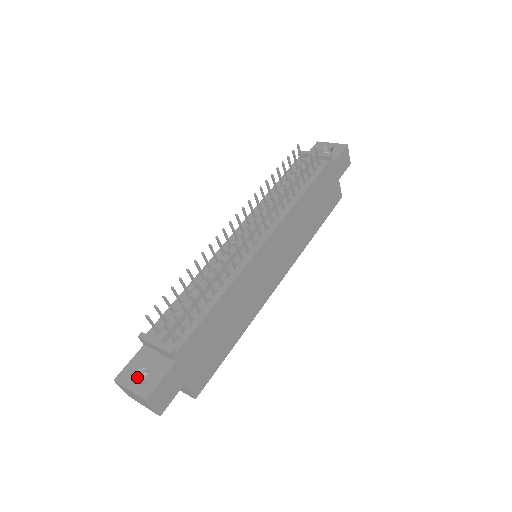
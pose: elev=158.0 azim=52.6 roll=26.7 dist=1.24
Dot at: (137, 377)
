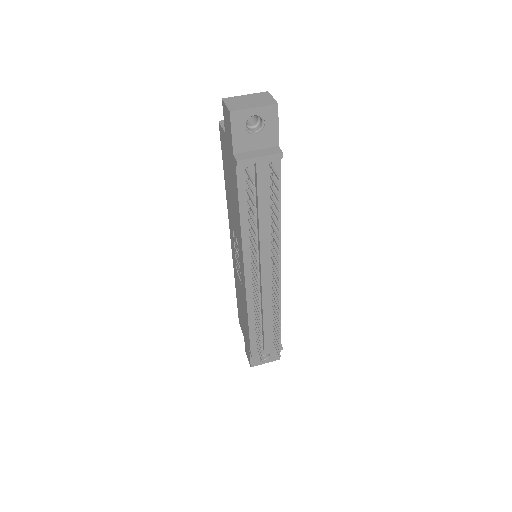
Dot at: occluded
